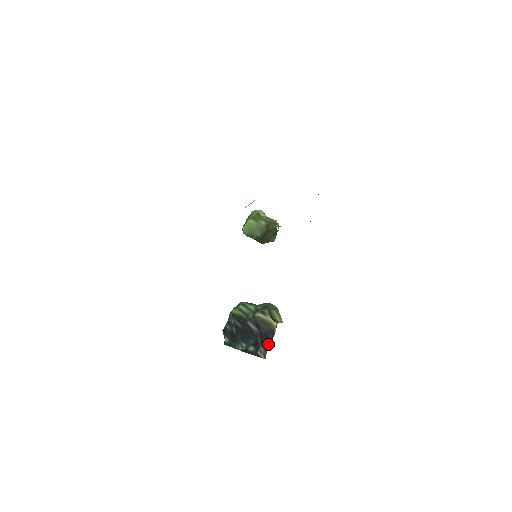
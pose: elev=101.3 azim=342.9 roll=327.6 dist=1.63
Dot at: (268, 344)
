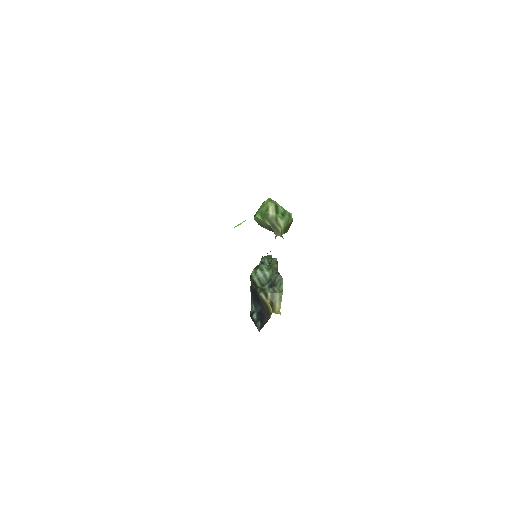
Dot at: (262, 325)
